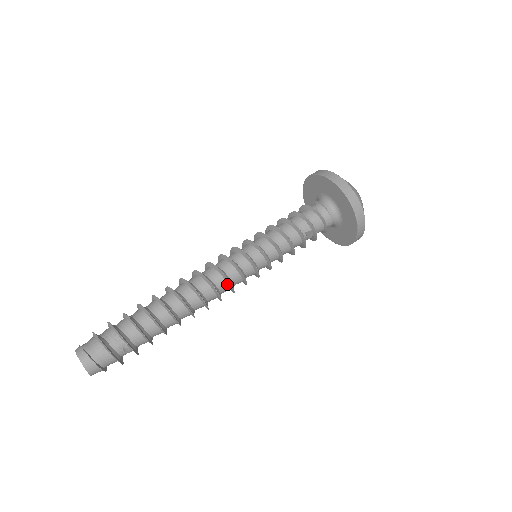
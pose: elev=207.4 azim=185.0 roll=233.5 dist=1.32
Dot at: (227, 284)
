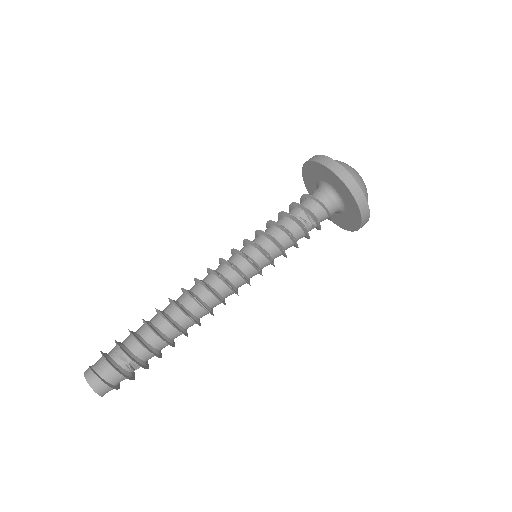
Dot at: (218, 279)
